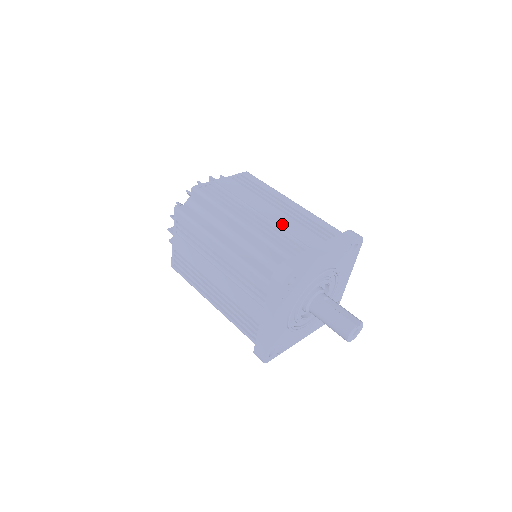
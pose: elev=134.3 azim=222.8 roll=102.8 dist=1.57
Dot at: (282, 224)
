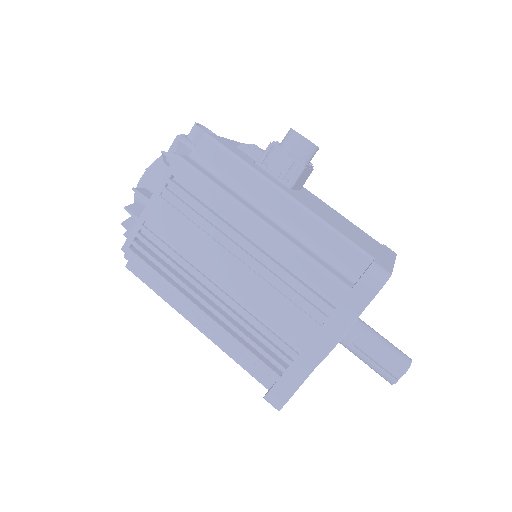
Dot at: (254, 303)
